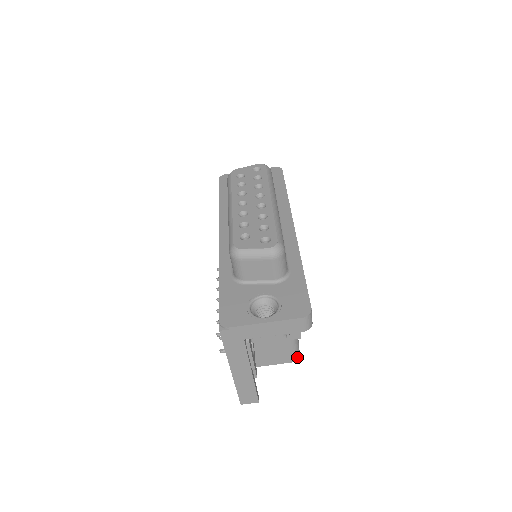
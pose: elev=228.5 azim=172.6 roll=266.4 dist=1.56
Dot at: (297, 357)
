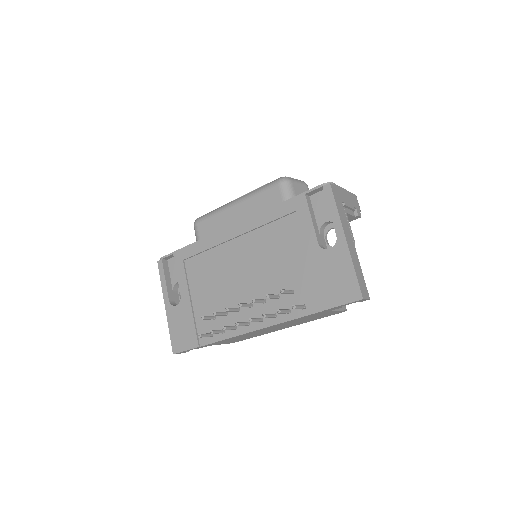
Dot at: (345, 307)
